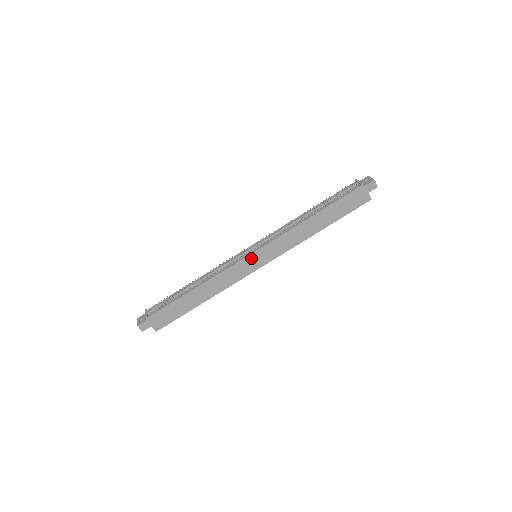
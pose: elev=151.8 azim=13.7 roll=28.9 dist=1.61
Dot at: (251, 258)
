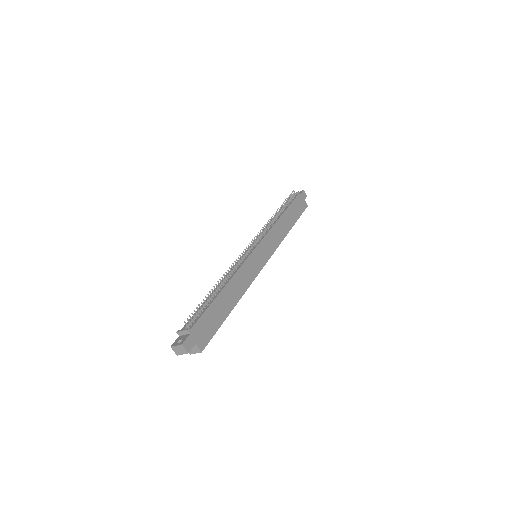
Dot at: (256, 253)
